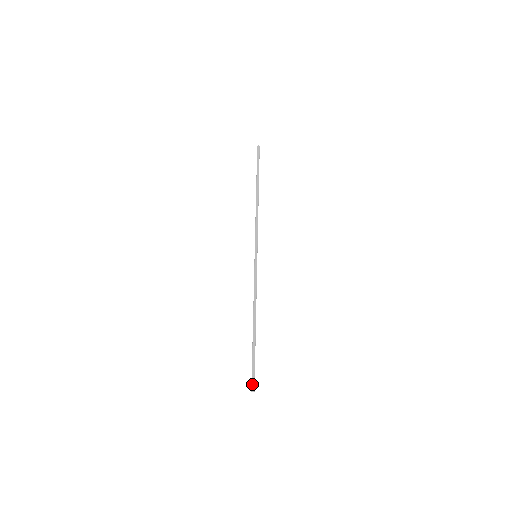
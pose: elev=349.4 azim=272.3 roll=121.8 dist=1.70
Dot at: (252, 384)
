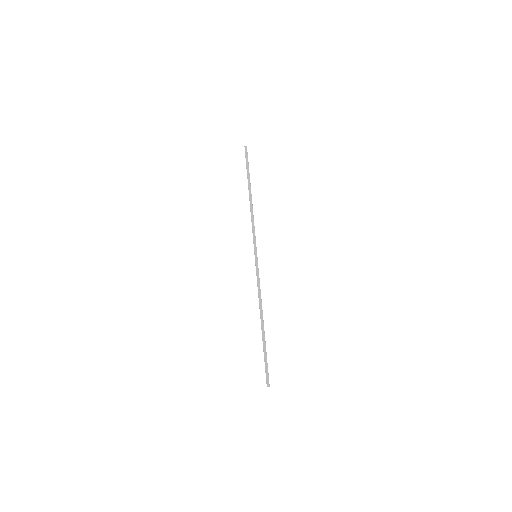
Dot at: (267, 379)
